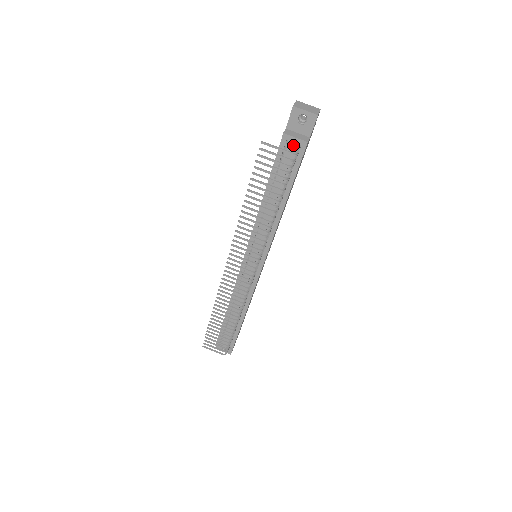
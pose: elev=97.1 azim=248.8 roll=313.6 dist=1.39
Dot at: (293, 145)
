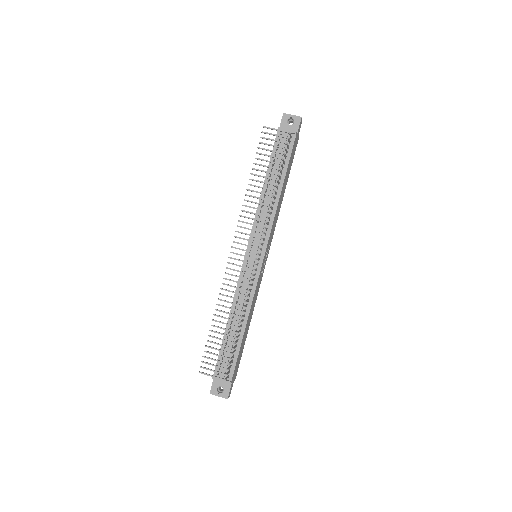
Dot at: (286, 135)
